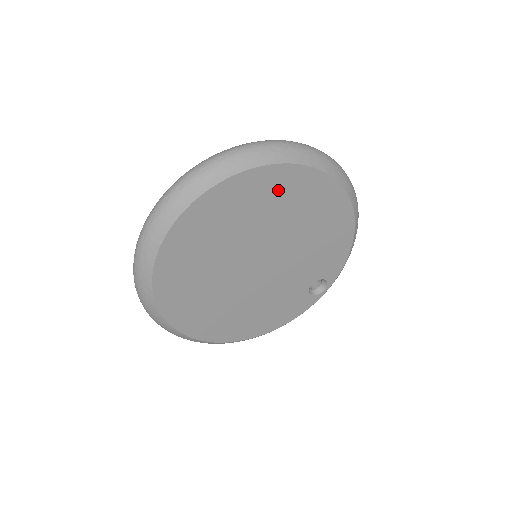
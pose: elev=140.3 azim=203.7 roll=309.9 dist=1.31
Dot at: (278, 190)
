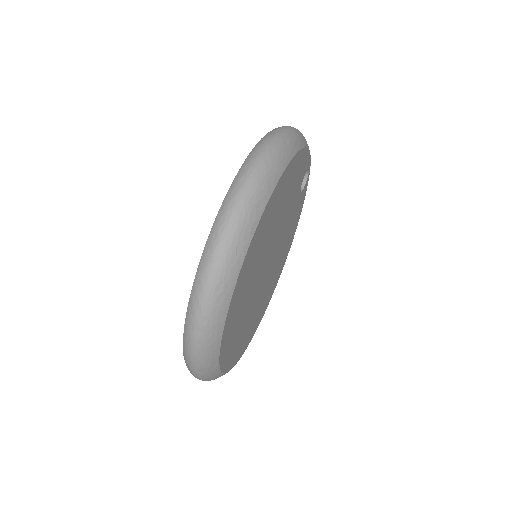
Dot at: (246, 275)
